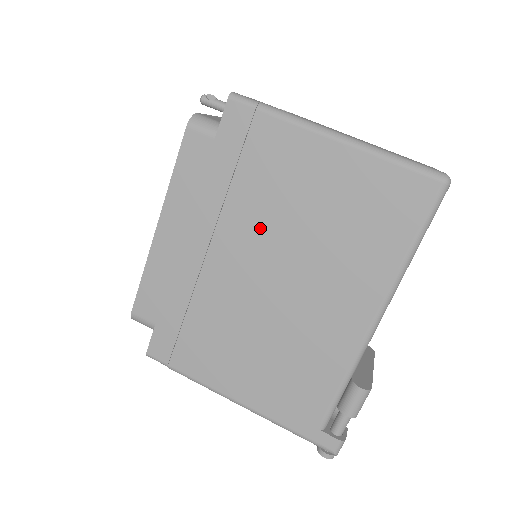
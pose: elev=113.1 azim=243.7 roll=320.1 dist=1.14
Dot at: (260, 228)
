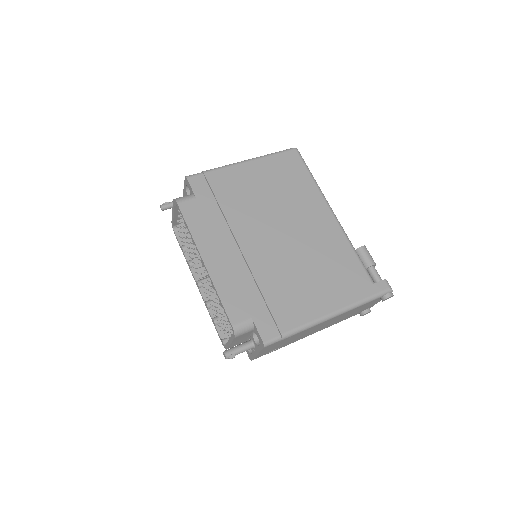
Dot at: (253, 217)
